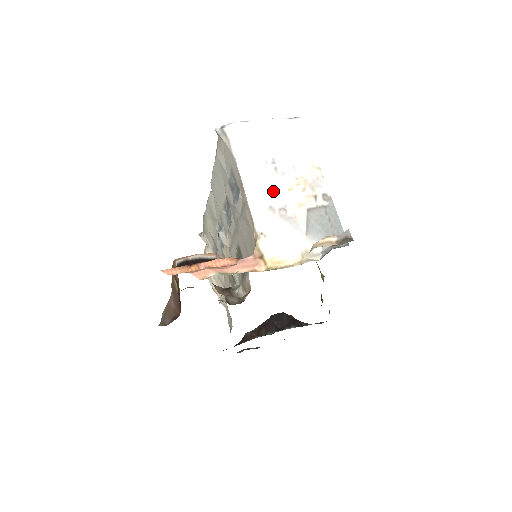
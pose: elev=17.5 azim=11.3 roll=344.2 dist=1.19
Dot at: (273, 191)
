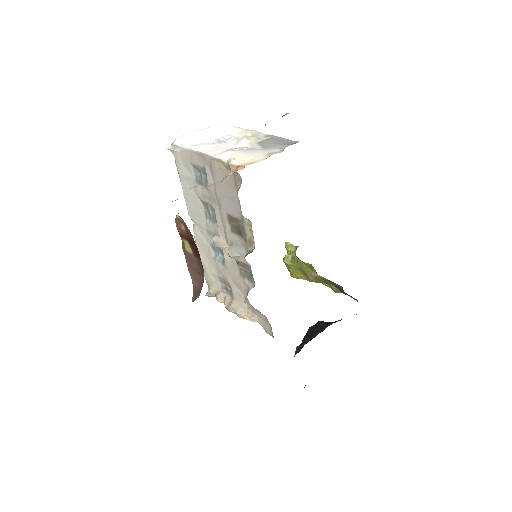
Dot at: (226, 147)
